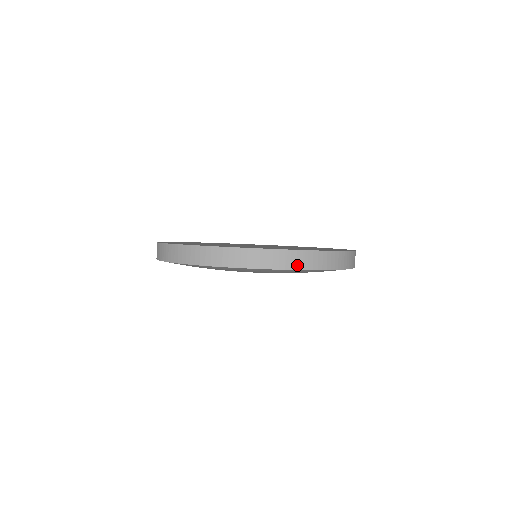
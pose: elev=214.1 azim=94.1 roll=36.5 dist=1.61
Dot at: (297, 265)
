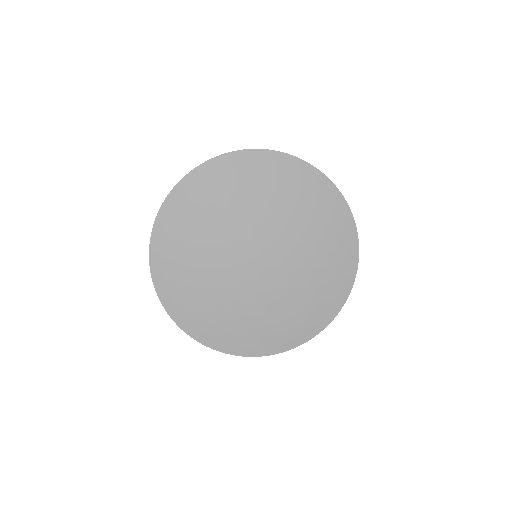
Dot at: (196, 167)
